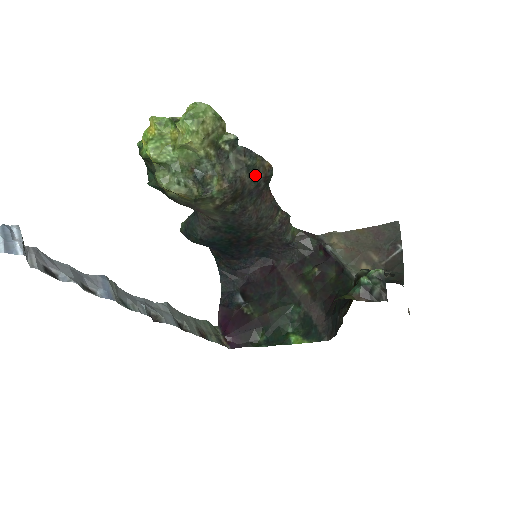
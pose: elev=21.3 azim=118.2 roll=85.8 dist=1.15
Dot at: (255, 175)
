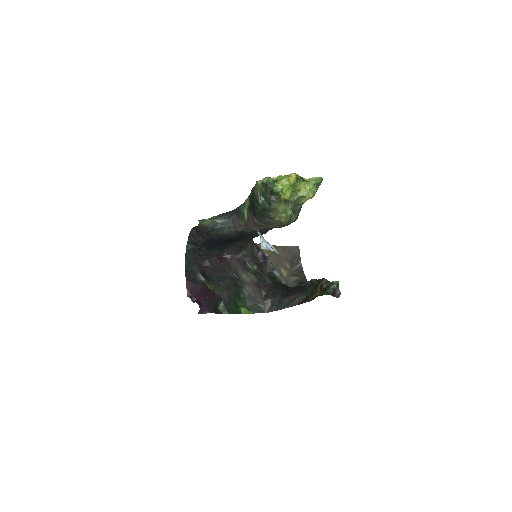
Dot at: occluded
